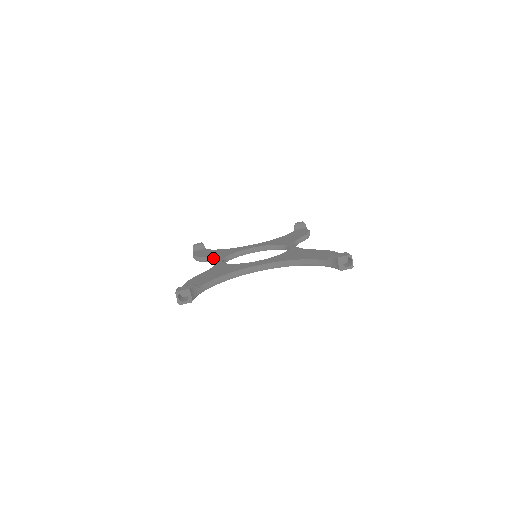
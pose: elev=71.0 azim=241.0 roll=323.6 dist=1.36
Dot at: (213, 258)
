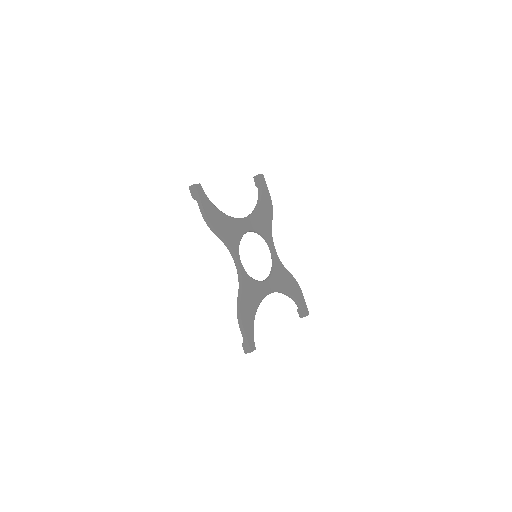
Dot at: (238, 280)
